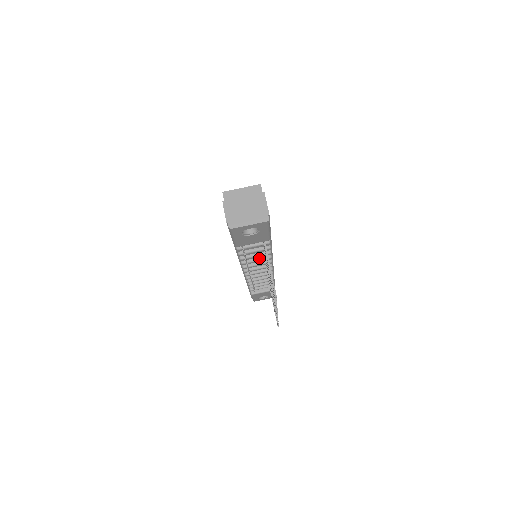
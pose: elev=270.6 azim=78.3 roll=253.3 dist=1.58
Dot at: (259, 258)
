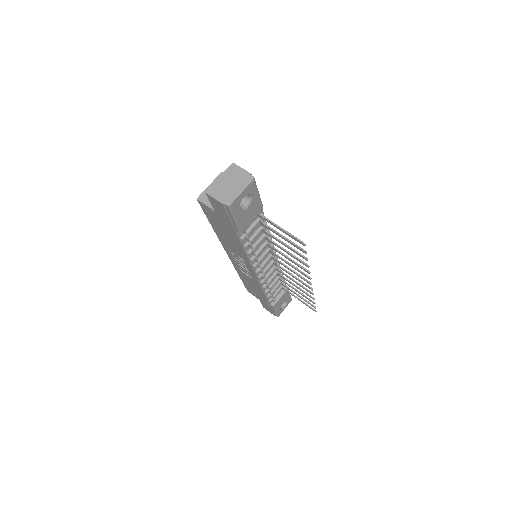
Dot at: (262, 245)
